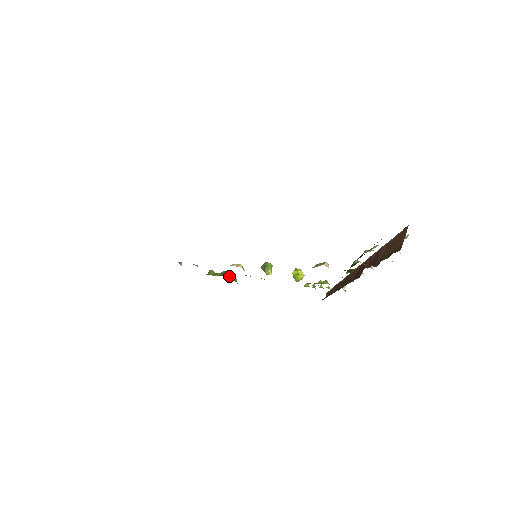
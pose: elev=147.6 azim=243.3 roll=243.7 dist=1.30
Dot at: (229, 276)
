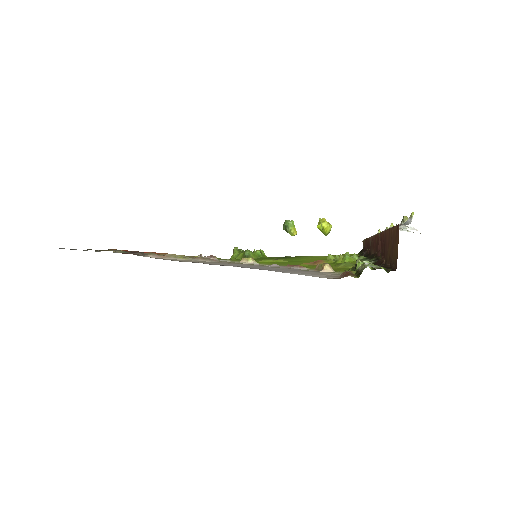
Dot at: (252, 255)
